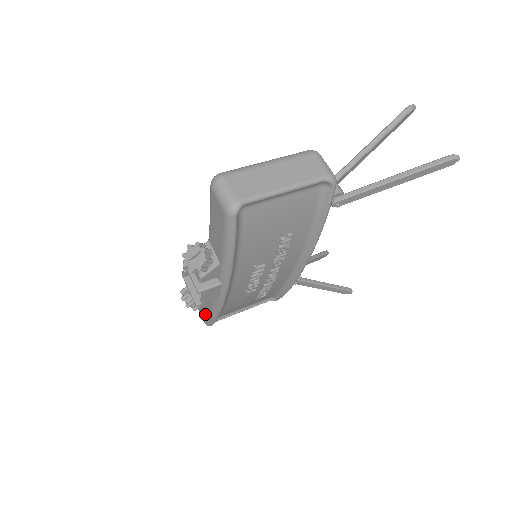
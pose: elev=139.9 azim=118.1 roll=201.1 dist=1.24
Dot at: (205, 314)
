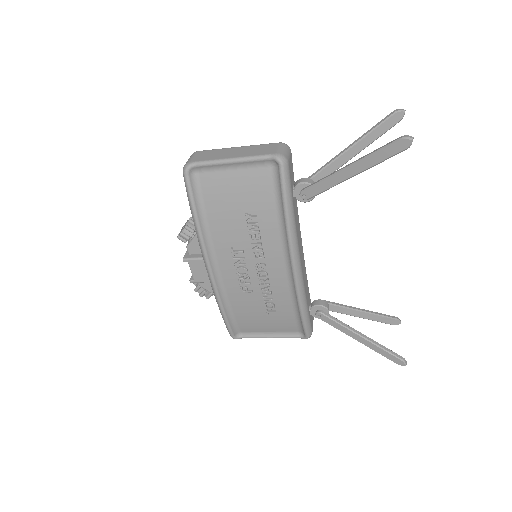
Dot at: occluded
